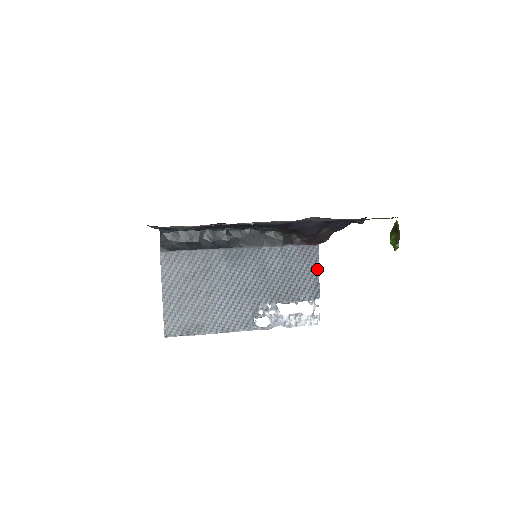
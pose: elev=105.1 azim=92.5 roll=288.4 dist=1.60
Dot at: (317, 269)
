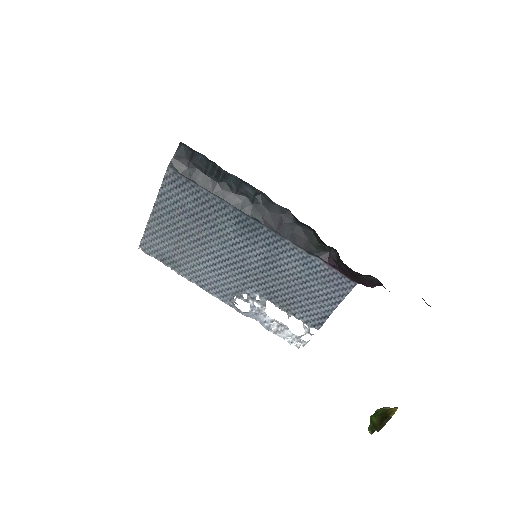
Dot at: (336, 304)
